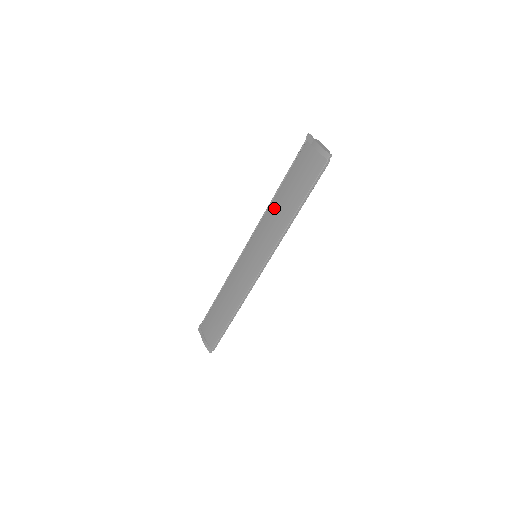
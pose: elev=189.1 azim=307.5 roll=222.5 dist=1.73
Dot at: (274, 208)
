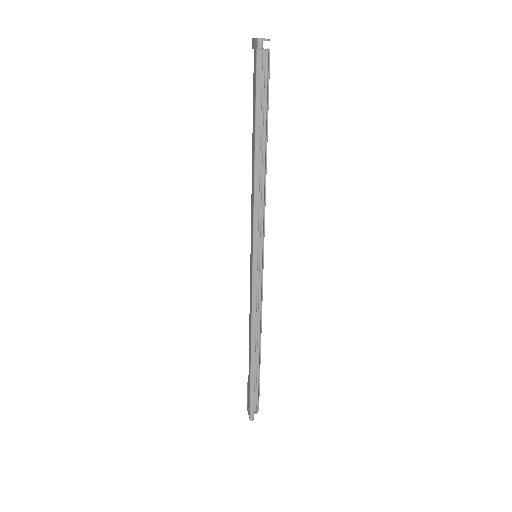
Dot at: occluded
